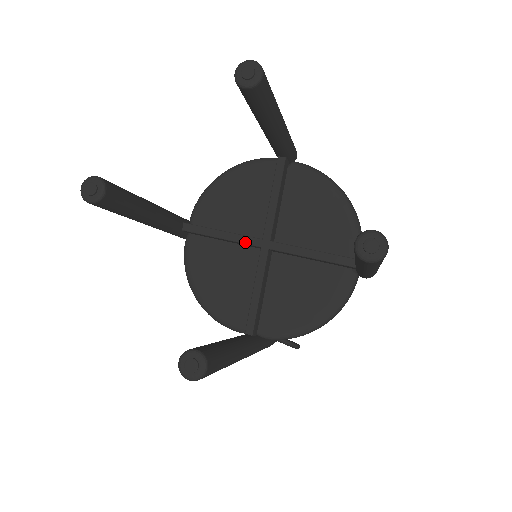
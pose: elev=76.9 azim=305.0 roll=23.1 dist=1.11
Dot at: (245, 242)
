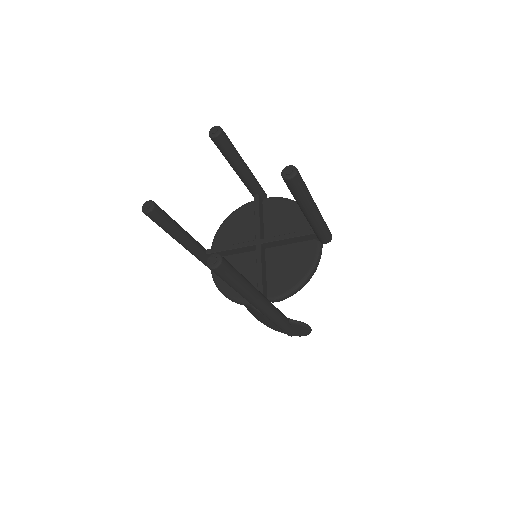
Dot at: (245, 246)
